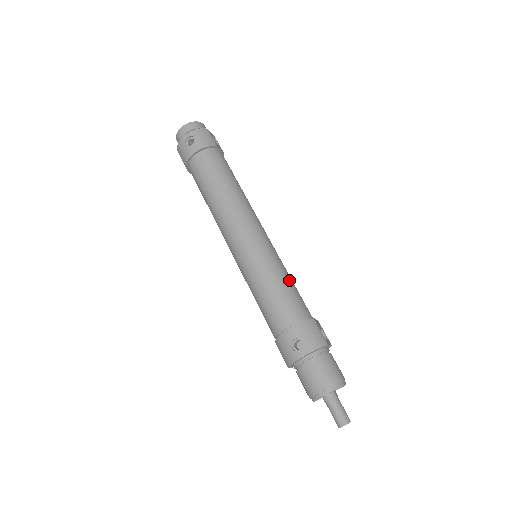
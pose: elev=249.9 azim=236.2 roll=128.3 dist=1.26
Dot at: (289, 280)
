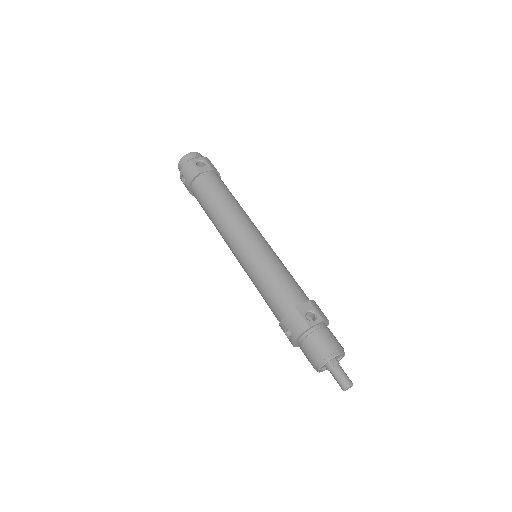
Dot at: (274, 275)
